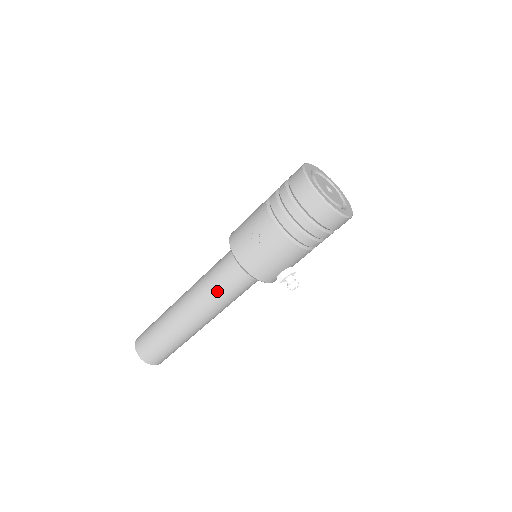
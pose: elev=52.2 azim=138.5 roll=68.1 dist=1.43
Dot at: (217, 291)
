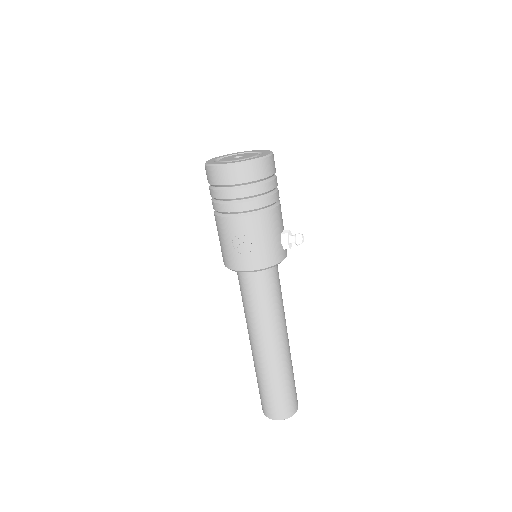
Dot at: (263, 308)
